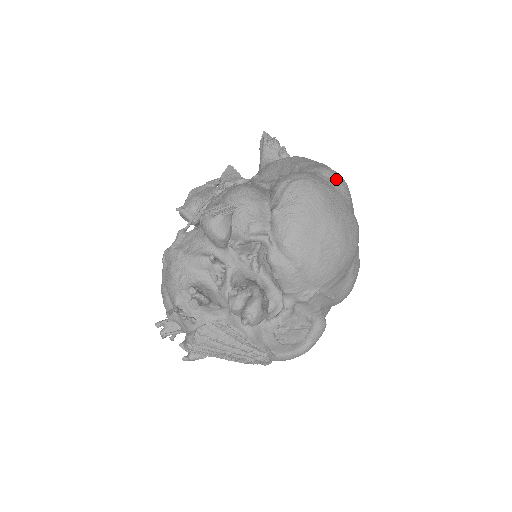
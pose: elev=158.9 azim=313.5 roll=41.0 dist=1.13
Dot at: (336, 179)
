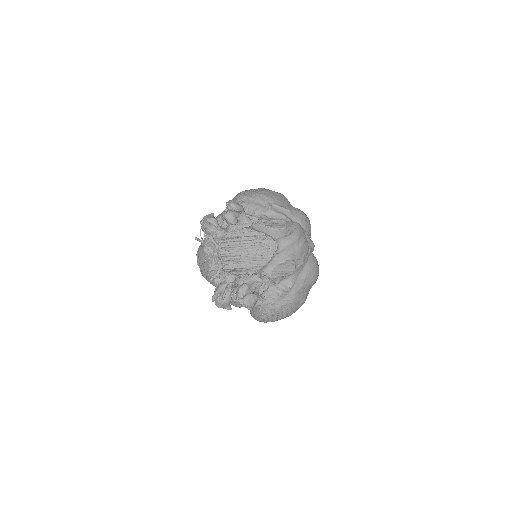
Dot at: occluded
